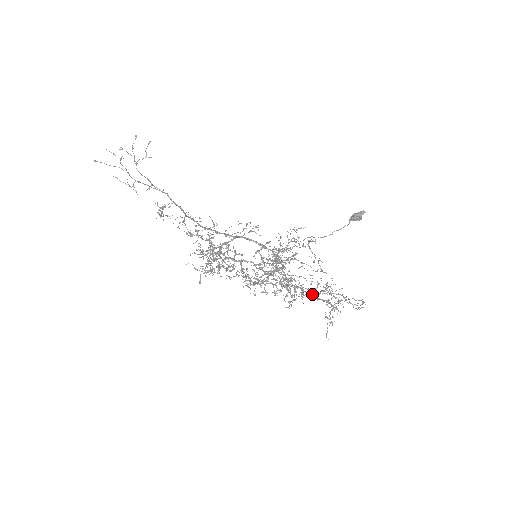
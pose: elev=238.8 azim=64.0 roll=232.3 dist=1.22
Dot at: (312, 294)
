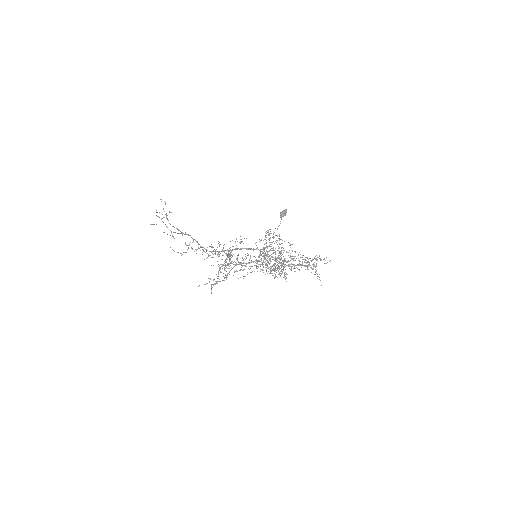
Dot at: (302, 264)
